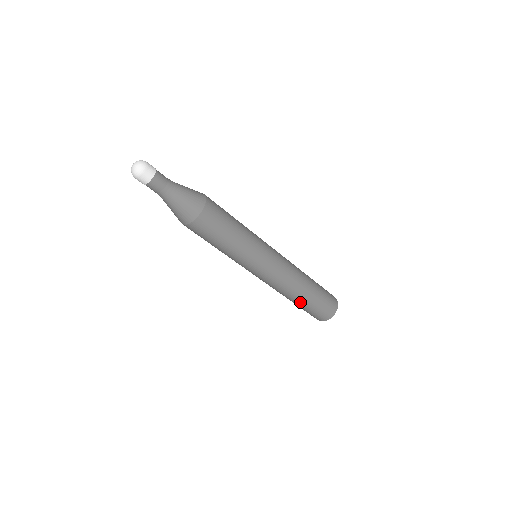
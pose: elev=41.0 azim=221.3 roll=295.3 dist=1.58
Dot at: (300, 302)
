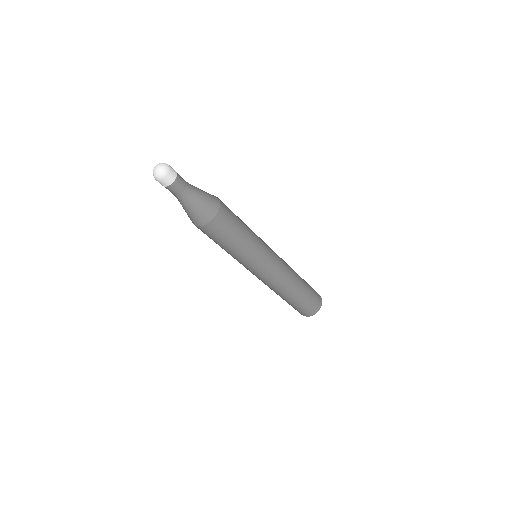
Dot at: (301, 291)
